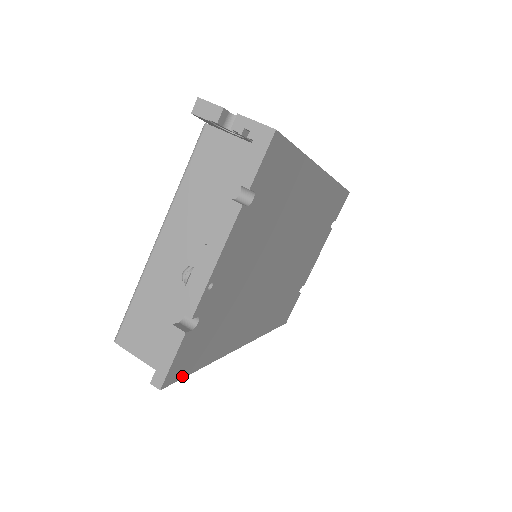
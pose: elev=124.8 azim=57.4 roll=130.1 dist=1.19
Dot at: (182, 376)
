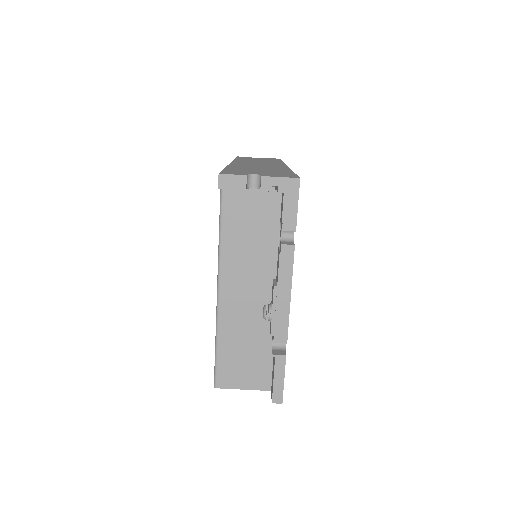
Dot at: occluded
